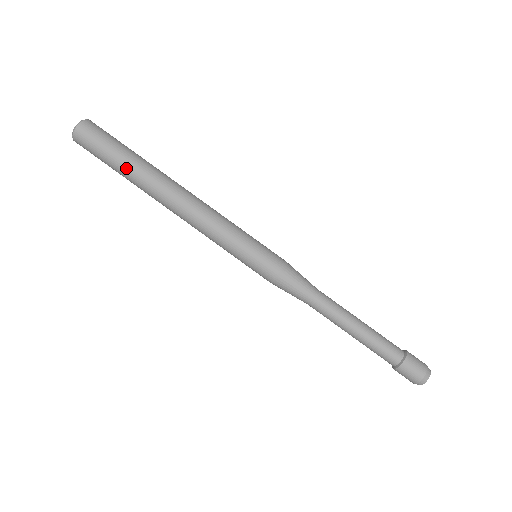
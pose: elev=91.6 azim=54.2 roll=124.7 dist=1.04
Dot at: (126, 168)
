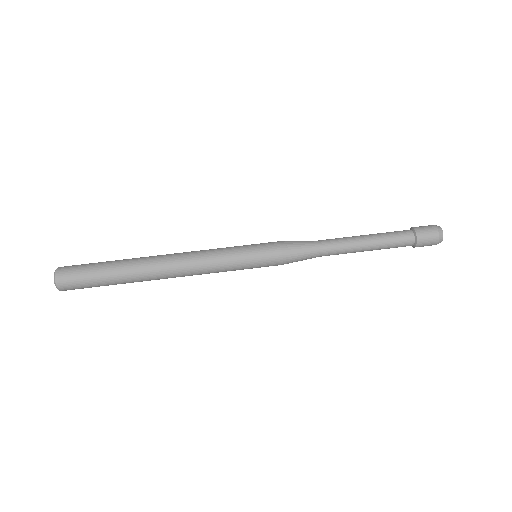
Dot at: (114, 271)
